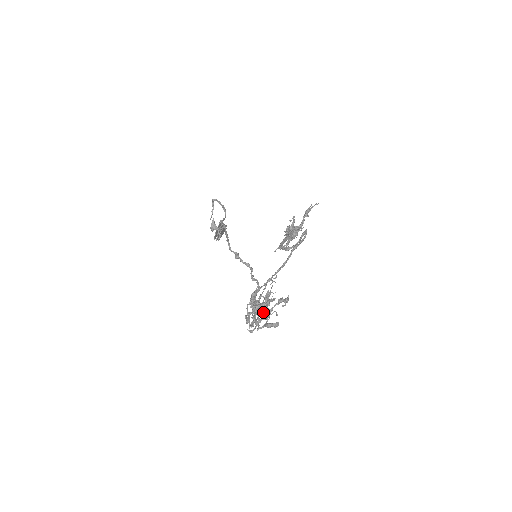
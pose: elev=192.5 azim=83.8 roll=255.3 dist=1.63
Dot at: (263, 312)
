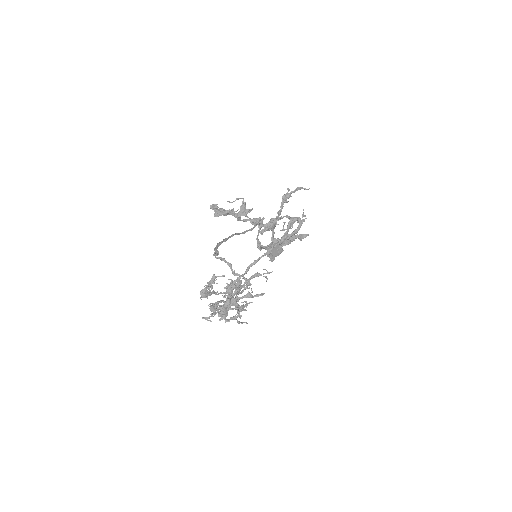
Dot at: (238, 305)
